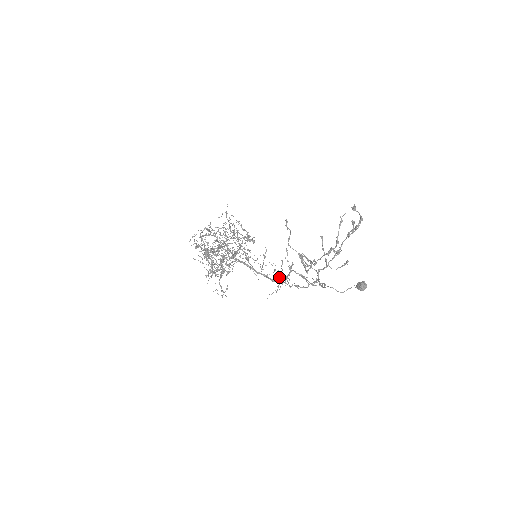
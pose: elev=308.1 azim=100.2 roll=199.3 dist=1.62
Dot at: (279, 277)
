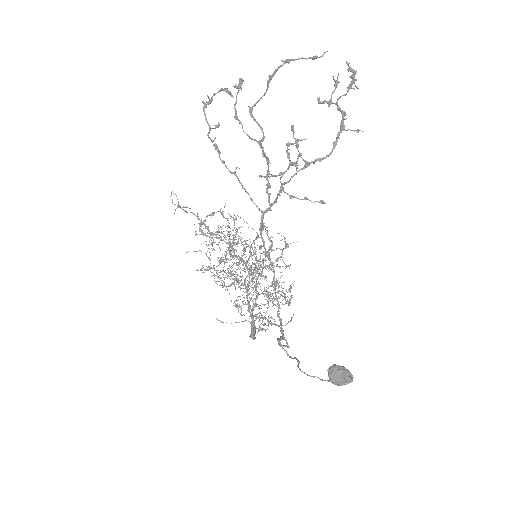
Dot at: occluded
